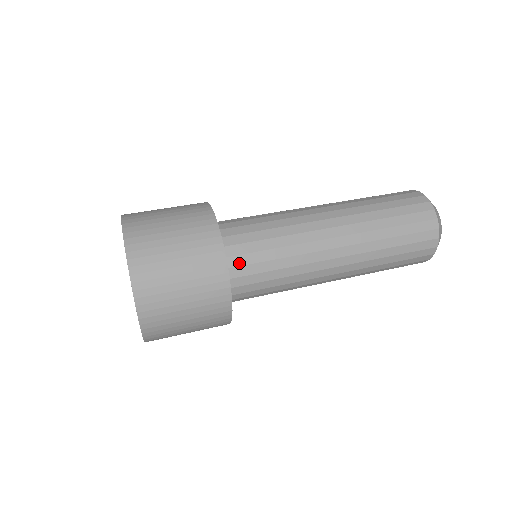
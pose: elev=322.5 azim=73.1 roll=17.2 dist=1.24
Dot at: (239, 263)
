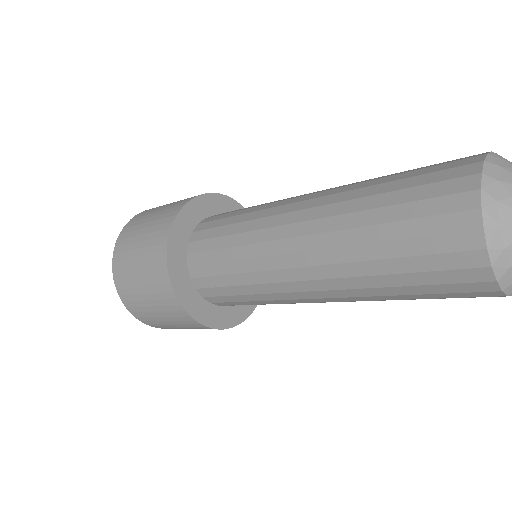
Dot at: (212, 220)
